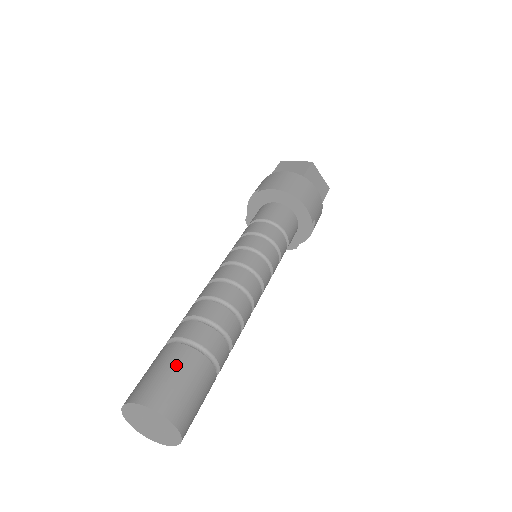
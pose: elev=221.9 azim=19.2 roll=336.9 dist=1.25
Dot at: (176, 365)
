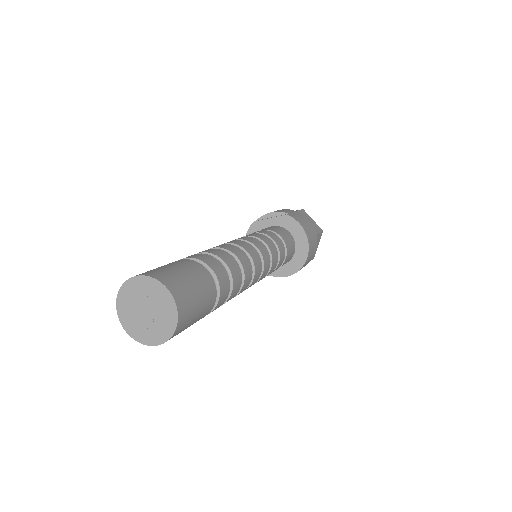
Dot at: (201, 283)
